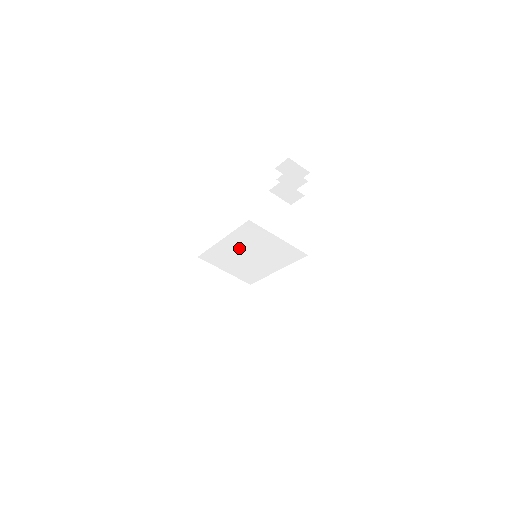
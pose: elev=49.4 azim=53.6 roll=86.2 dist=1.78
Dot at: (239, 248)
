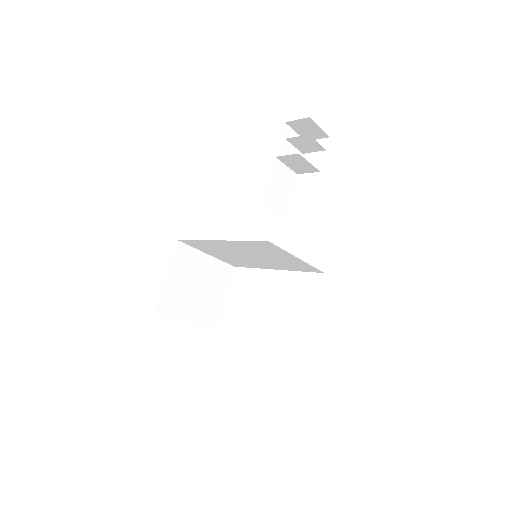
Dot at: (238, 249)
